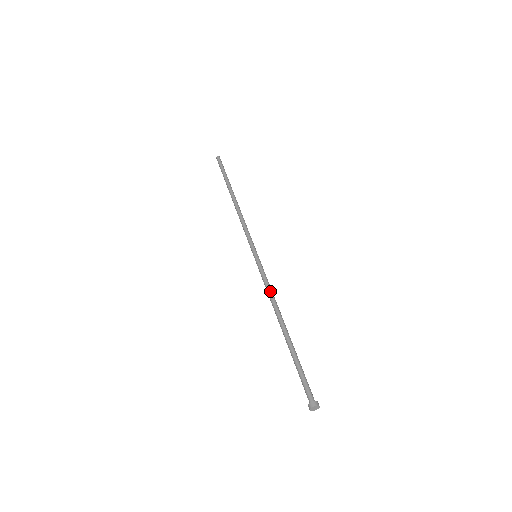
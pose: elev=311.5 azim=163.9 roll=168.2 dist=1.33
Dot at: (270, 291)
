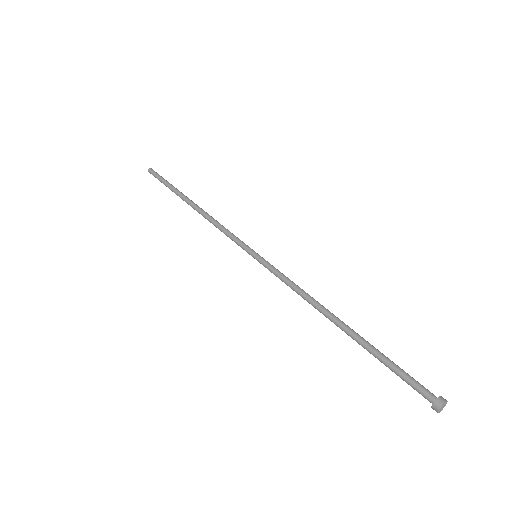
Dot at: occluded
